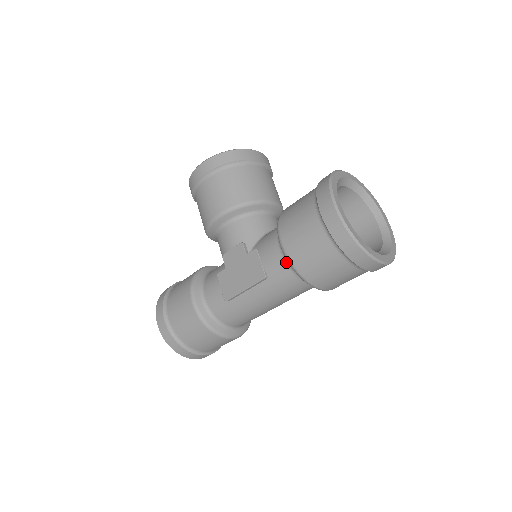
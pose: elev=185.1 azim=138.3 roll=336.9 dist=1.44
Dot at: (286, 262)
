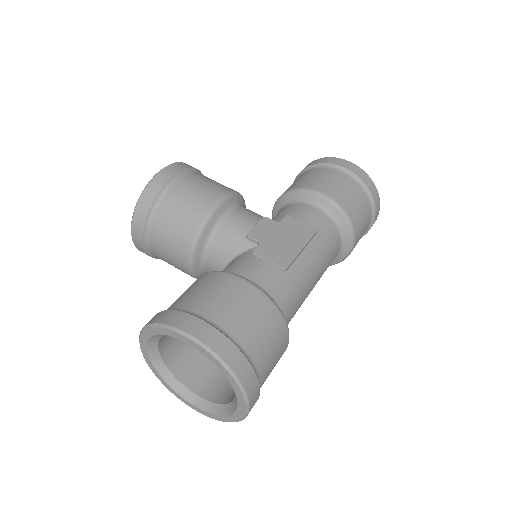
Dot at: (326, 214)
